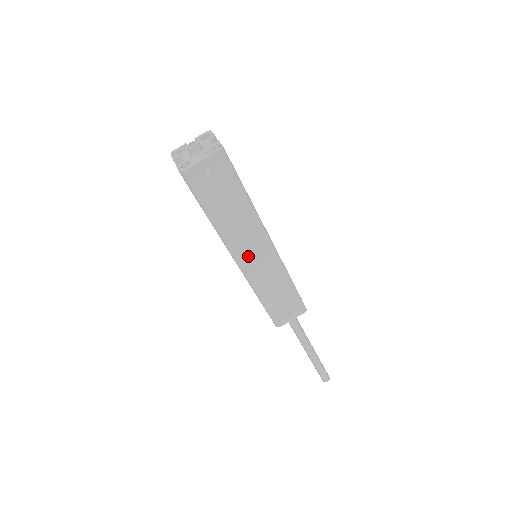
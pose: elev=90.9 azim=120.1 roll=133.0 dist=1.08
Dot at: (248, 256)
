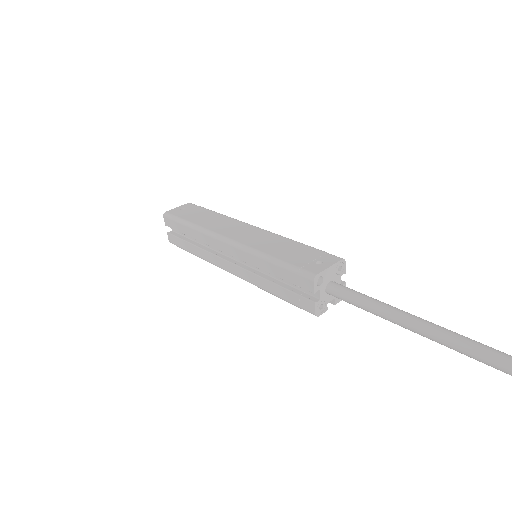
Dot at: (233, 233)
